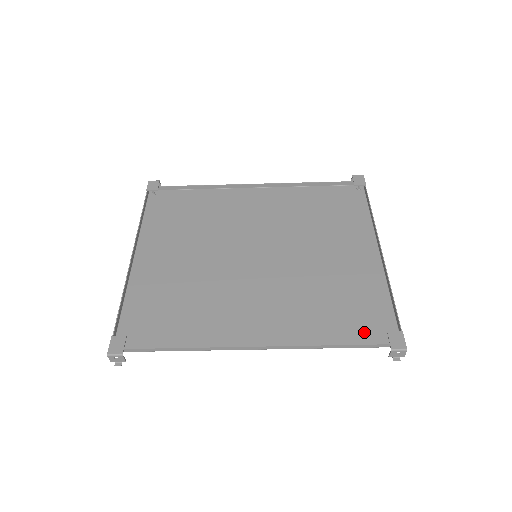
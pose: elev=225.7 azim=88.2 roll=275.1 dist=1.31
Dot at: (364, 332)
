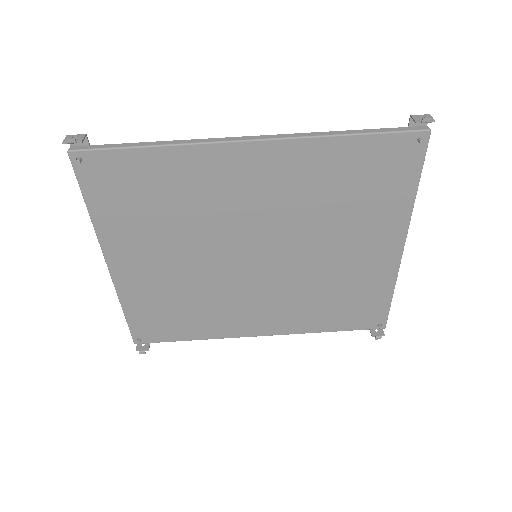
Dot at: (383, 152)
